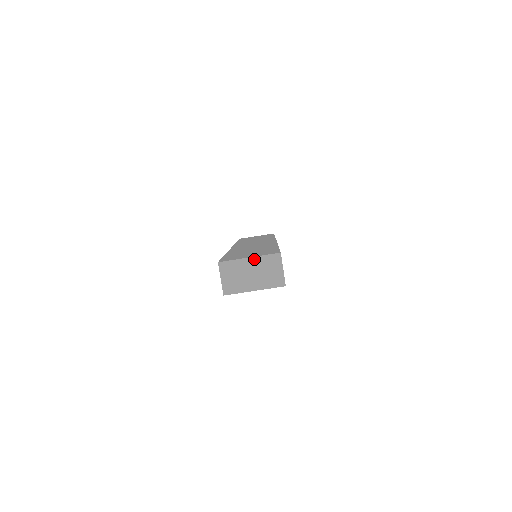
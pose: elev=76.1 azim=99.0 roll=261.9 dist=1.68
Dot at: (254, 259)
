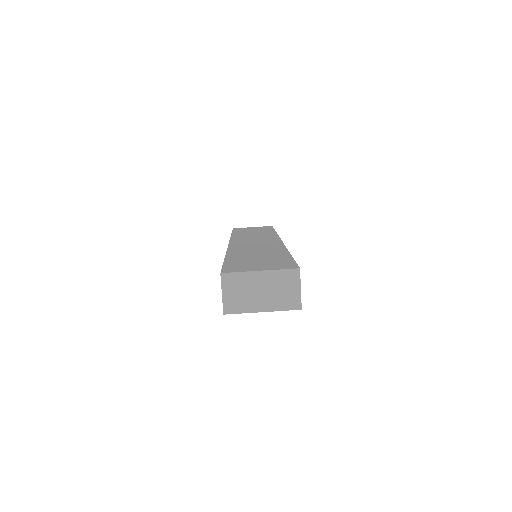
Dot at: (266, 273)
